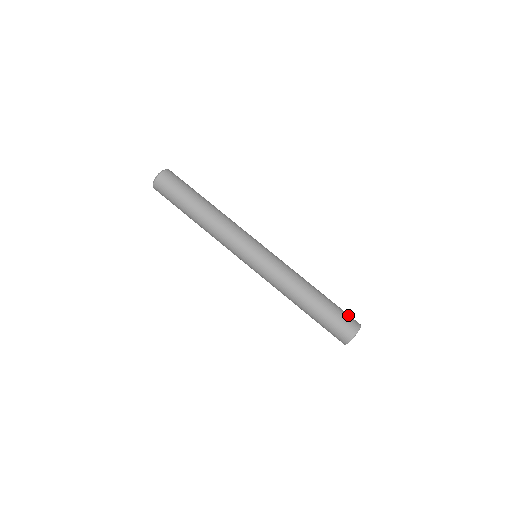
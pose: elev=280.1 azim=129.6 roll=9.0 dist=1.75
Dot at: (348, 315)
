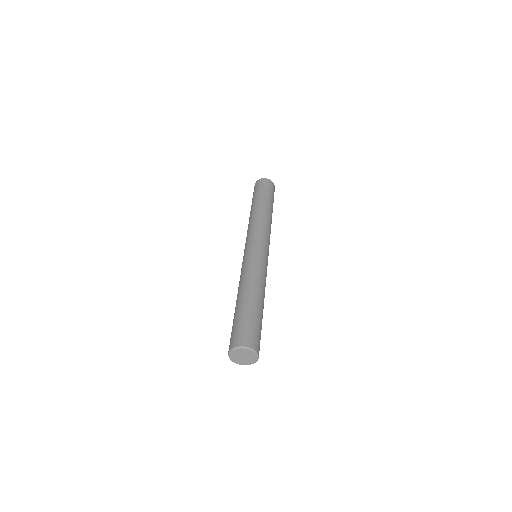
Dot at: (248, 331)
